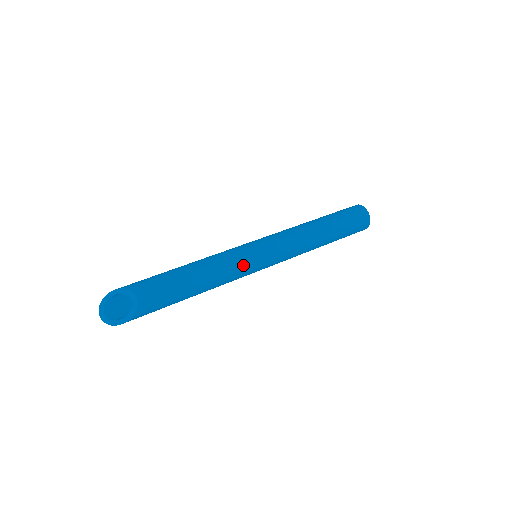
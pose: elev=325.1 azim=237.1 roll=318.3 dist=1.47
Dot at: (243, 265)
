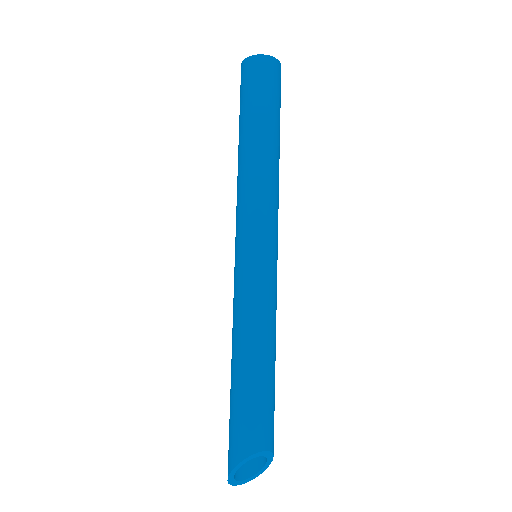
Dot at: (273, 289)
